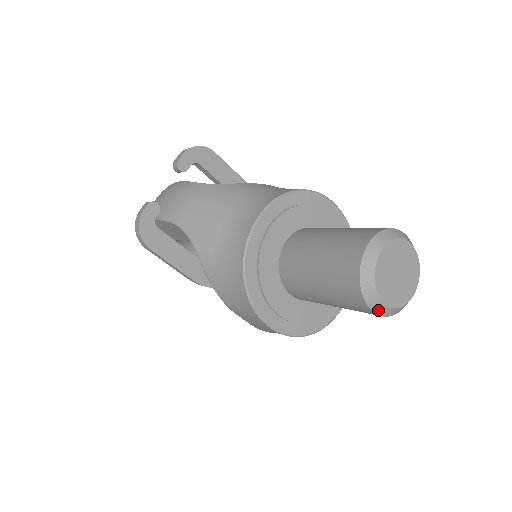
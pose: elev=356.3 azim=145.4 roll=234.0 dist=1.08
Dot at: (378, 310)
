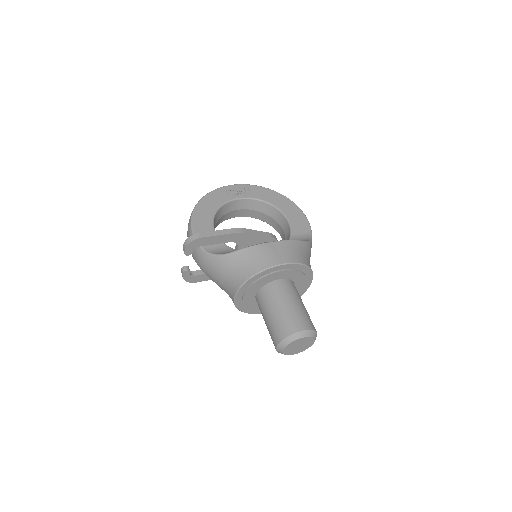
Dot at: occluded
